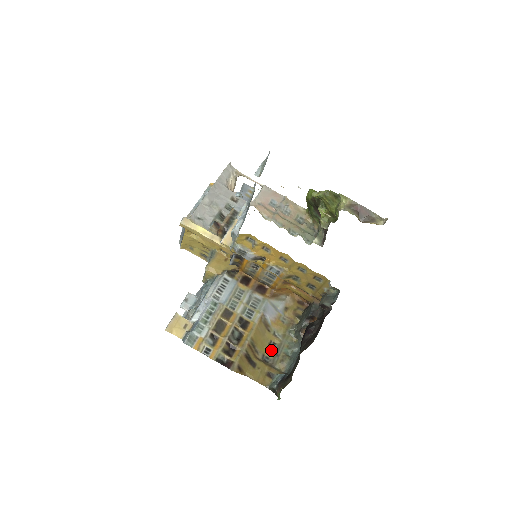
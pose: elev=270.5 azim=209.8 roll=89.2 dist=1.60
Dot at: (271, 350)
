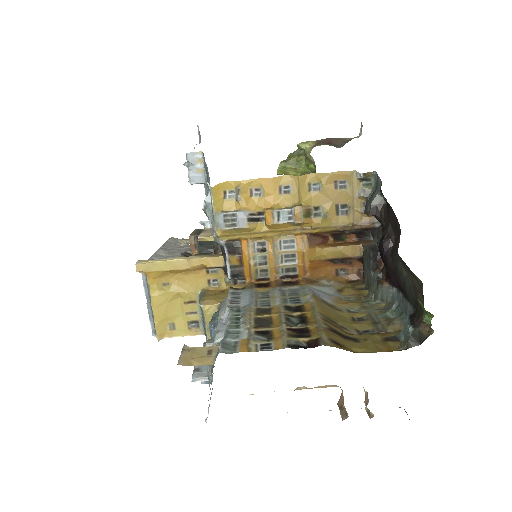
Dot at: (362, 323)
